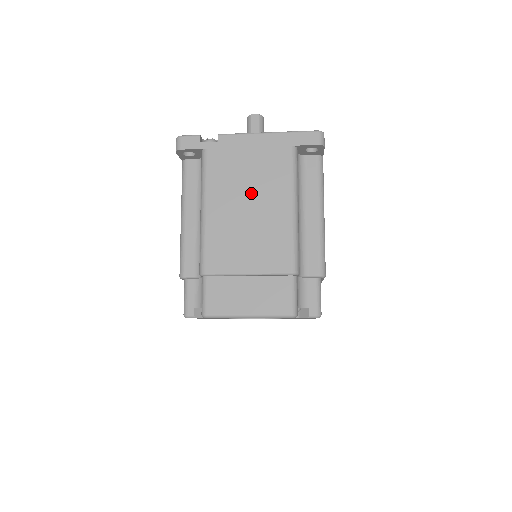
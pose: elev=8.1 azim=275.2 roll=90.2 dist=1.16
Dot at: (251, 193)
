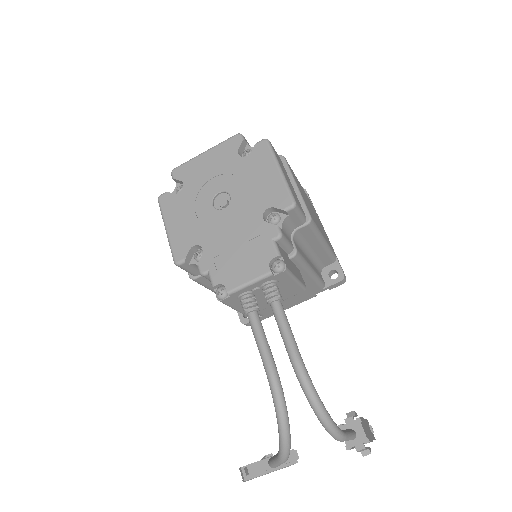
Dot at: occluded
